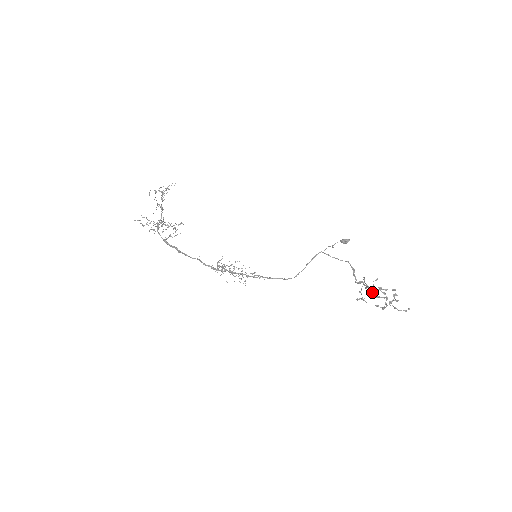
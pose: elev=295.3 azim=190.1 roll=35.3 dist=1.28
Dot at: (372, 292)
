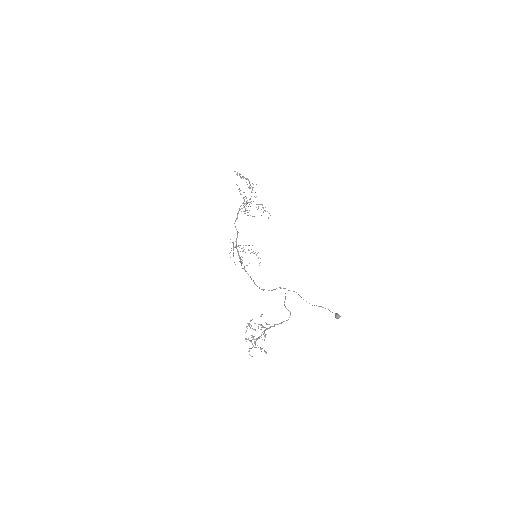
Dot at: (262, 332)
